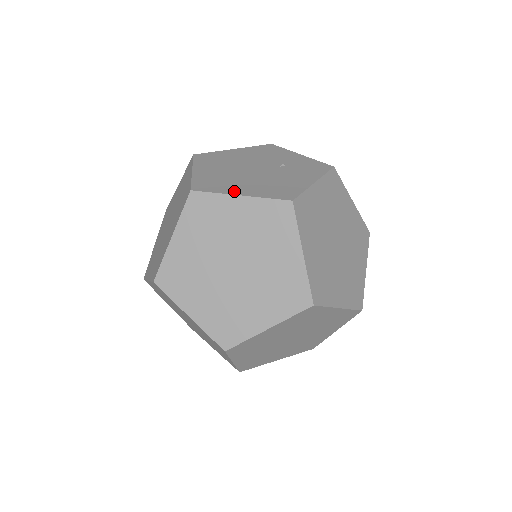
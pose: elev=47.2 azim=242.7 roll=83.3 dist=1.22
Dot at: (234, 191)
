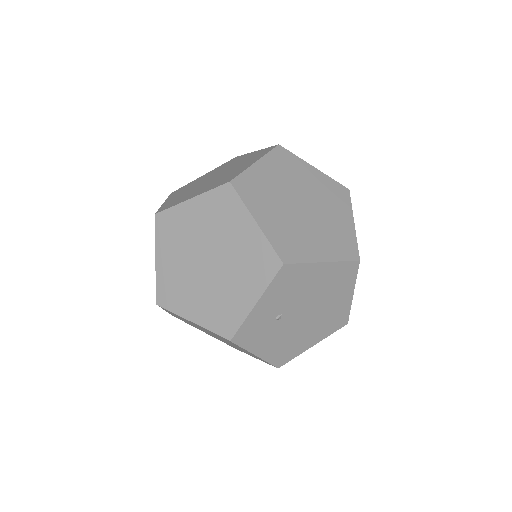
Dot at: occluded
